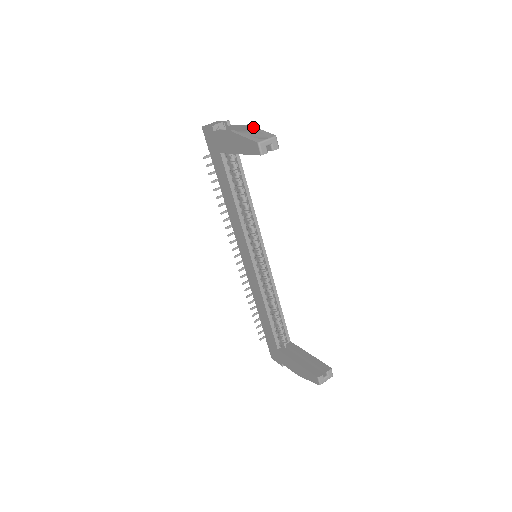
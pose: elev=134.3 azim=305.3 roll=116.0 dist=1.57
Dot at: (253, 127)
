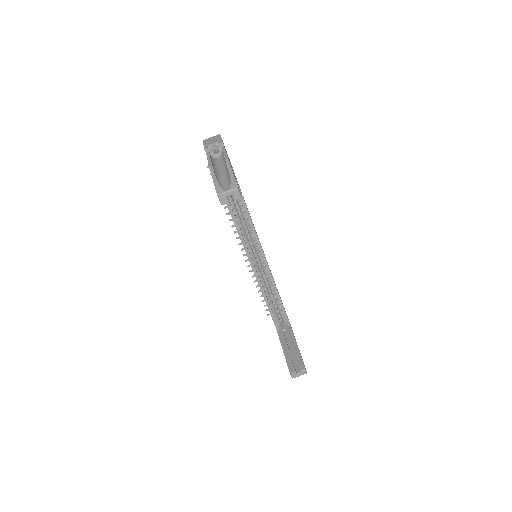
Dot at: (229, 165)
